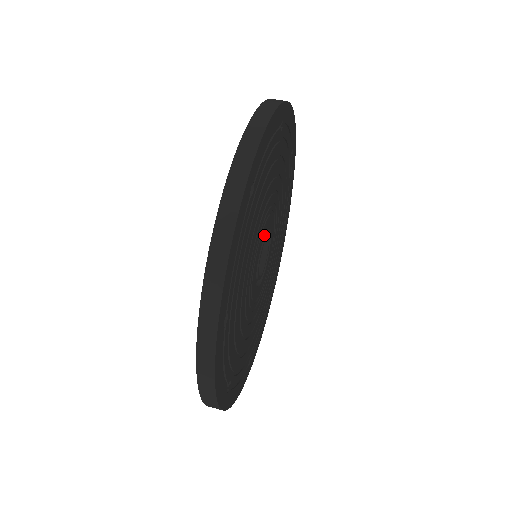
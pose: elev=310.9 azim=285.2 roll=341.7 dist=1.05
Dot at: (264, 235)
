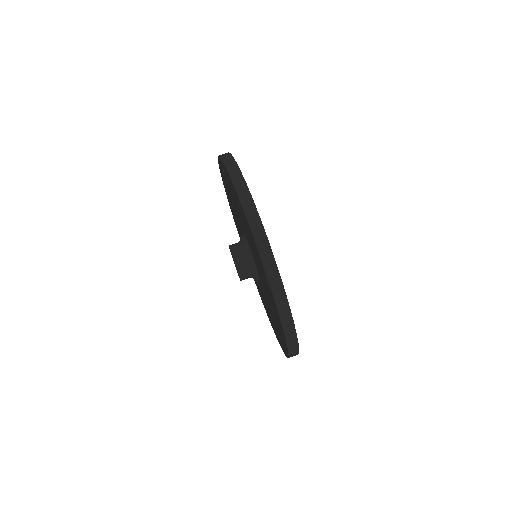
Dot at: occluded
